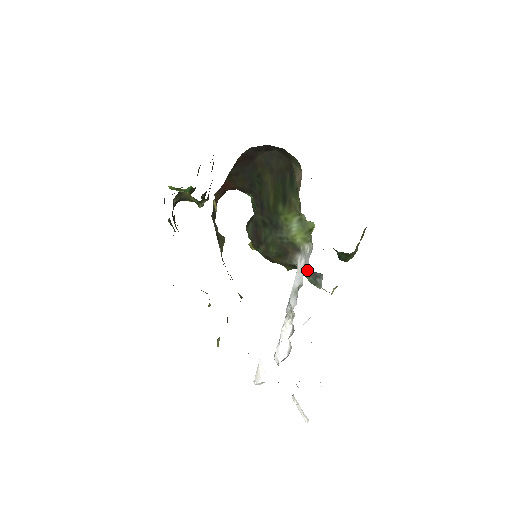
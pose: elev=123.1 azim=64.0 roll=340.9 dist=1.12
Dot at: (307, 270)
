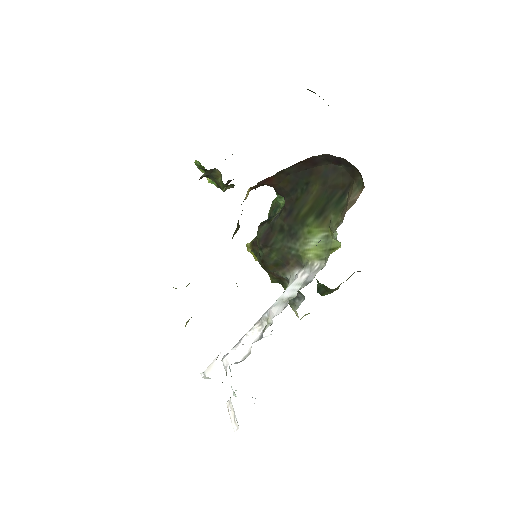
Dot at: occluded
